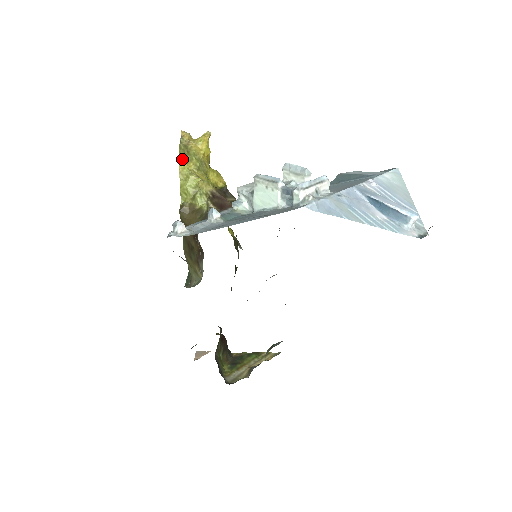
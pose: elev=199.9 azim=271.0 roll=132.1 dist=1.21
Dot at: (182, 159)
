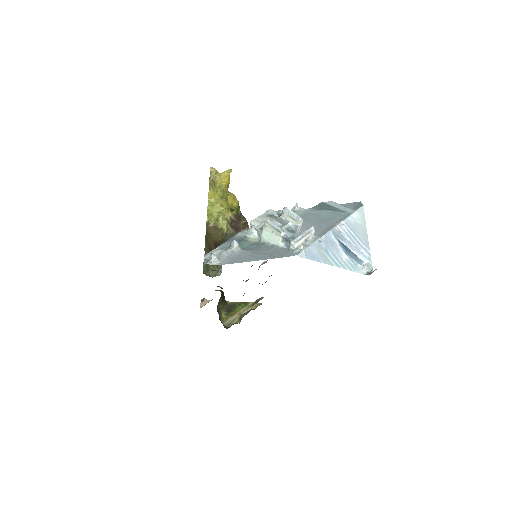
Dot at: (211, 192)
